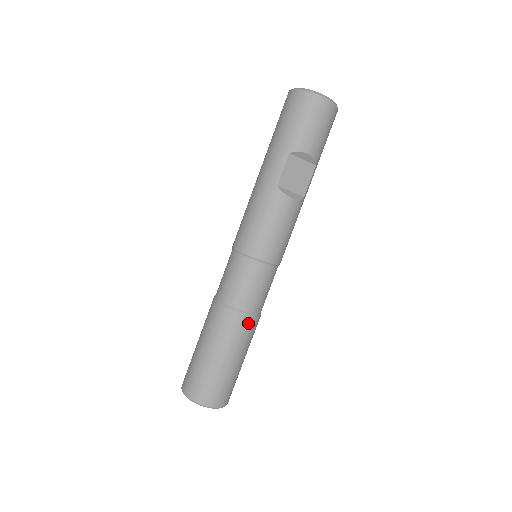
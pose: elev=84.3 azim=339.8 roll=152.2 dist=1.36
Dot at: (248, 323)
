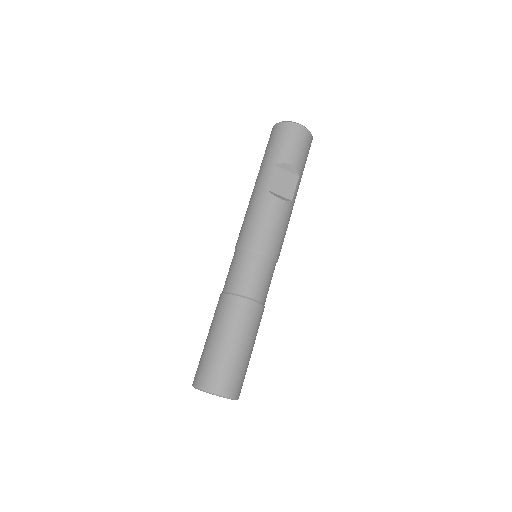
Dot at: (251, 309)
